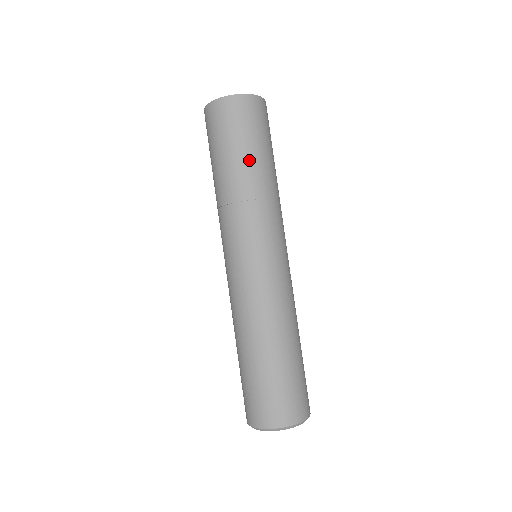
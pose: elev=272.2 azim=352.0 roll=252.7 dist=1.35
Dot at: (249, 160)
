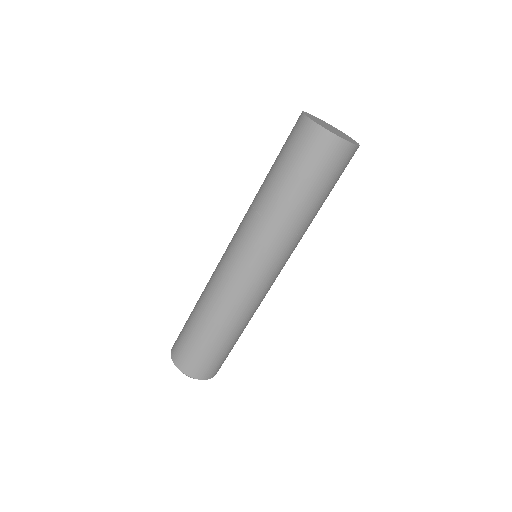
Dot at: (286, 188)
